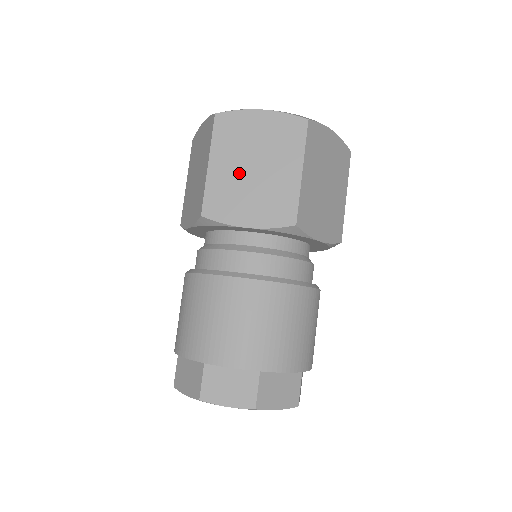
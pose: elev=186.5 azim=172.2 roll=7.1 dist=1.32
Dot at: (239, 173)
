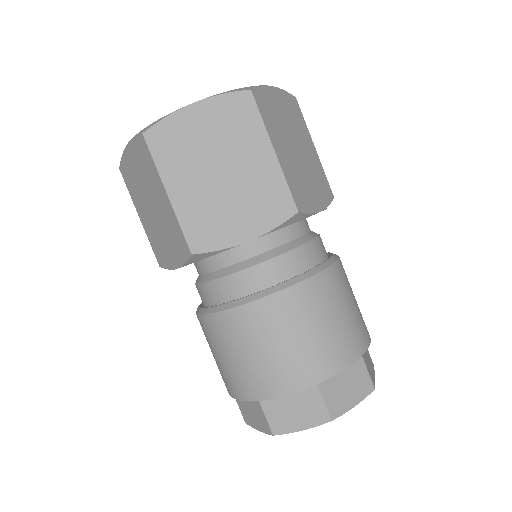
Dot at: (150, 218)
